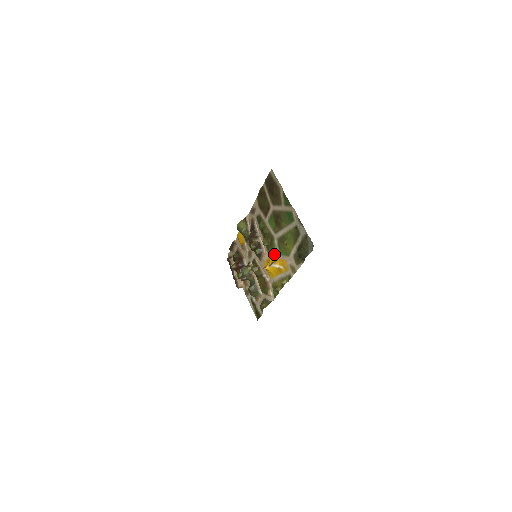
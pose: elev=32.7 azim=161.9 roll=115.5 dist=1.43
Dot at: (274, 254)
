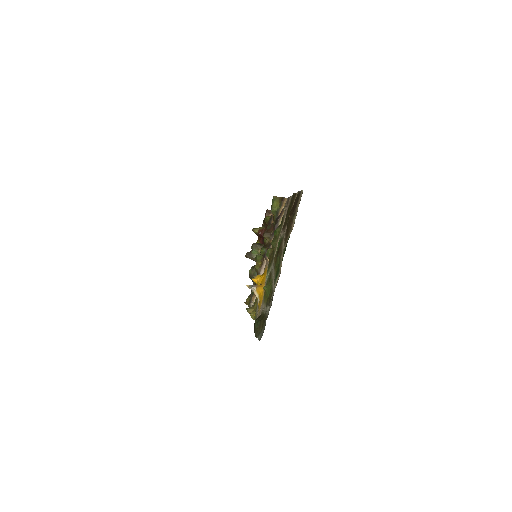
Dot at: (267, 276)
